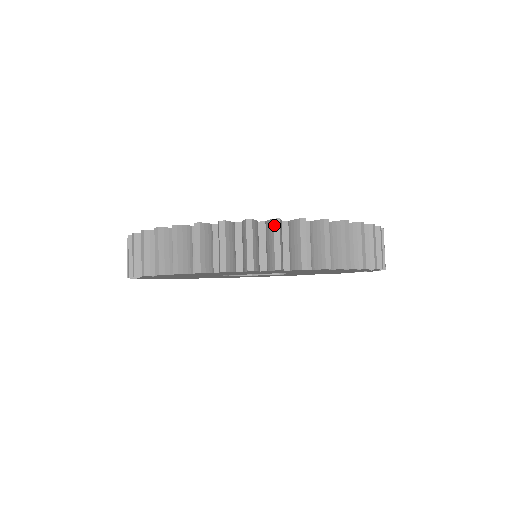
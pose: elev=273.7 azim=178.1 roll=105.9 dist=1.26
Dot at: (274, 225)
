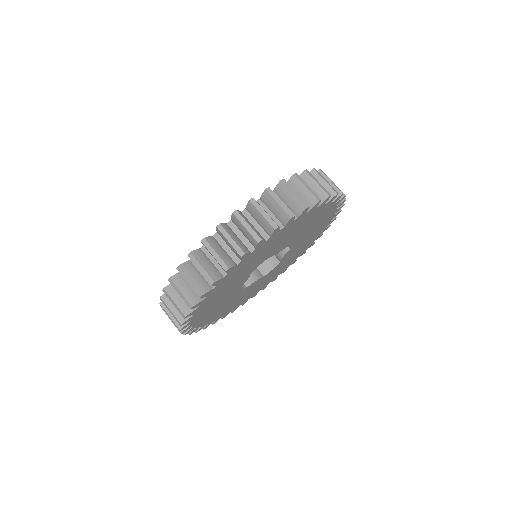
Dot at: (317, 171)
